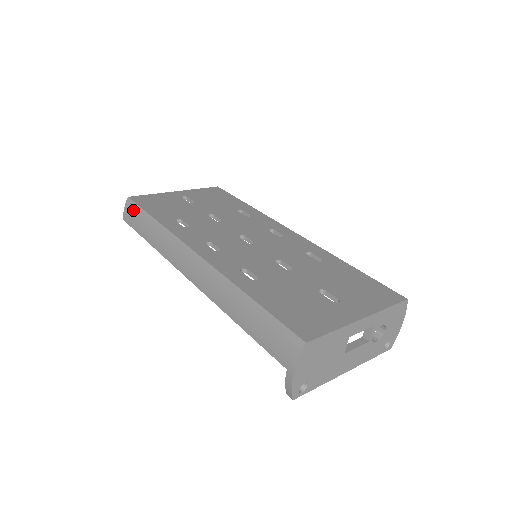
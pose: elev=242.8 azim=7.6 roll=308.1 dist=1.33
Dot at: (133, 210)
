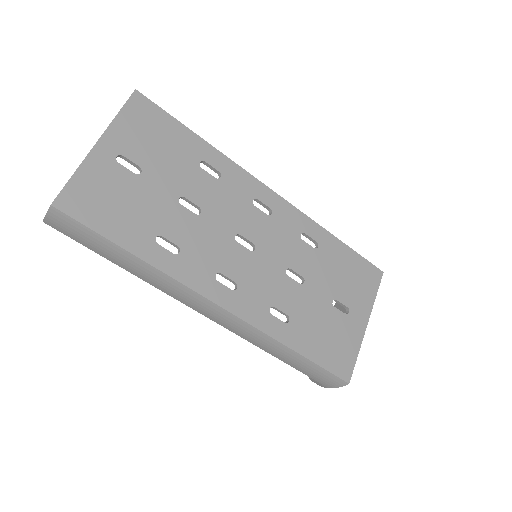
Dot at: (74, 227)
